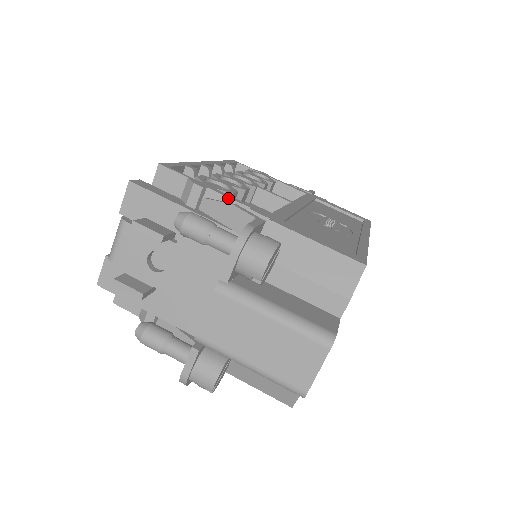
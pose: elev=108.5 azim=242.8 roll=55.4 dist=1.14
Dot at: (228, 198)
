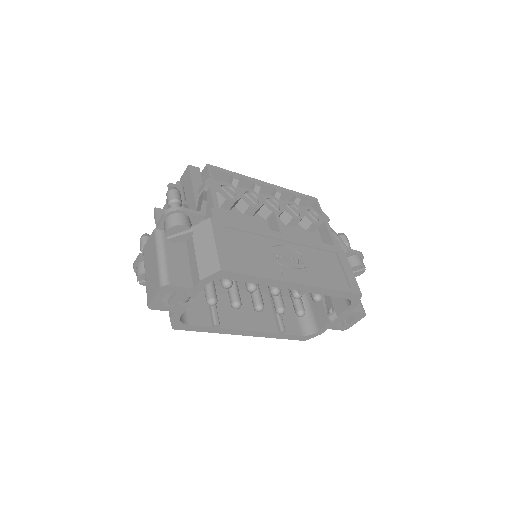
Dot at: (212, 197)
